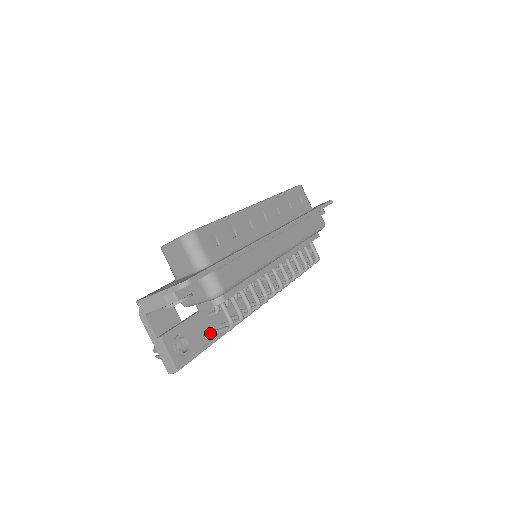
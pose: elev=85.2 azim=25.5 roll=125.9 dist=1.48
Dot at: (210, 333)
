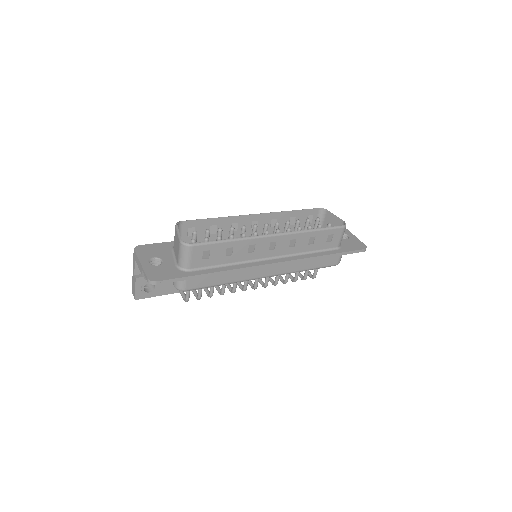
Dot at: occluded
